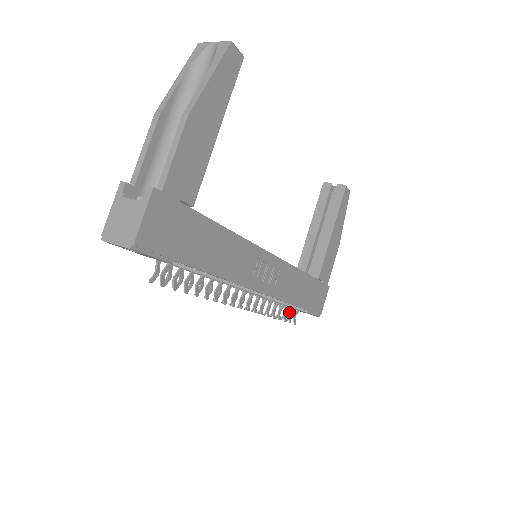
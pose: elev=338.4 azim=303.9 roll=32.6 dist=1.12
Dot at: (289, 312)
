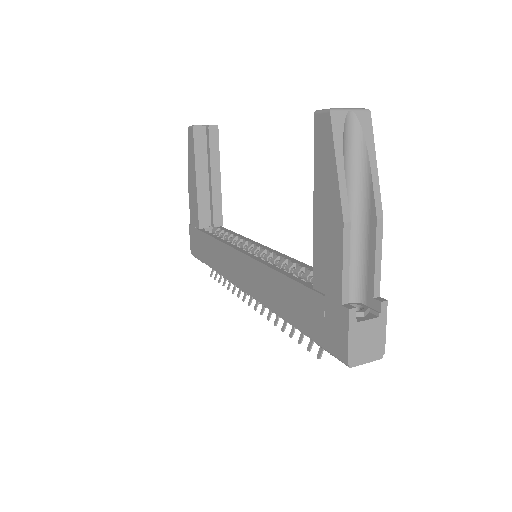
Dot at: occluded
